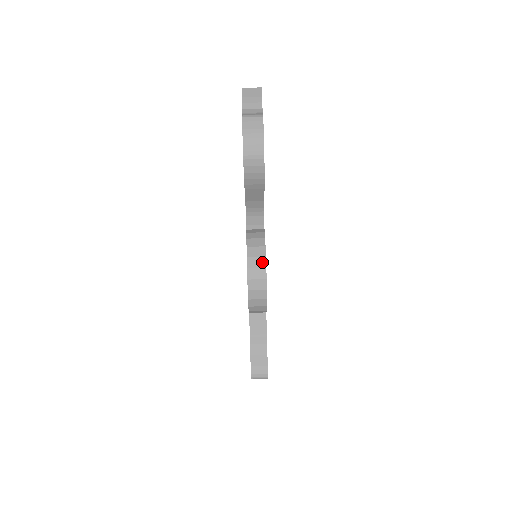
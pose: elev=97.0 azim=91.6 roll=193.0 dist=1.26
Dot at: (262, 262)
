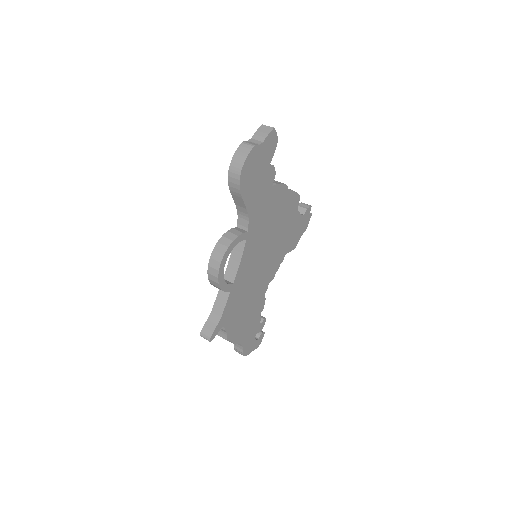
Dot at: (224, 250)
